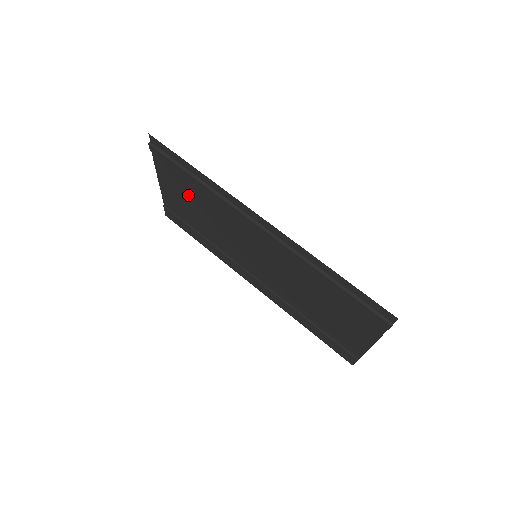
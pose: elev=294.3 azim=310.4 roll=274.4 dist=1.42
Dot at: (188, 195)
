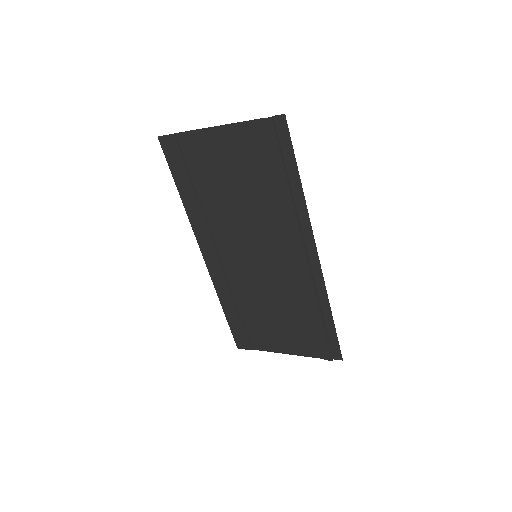
Dot at: (245, 173)
